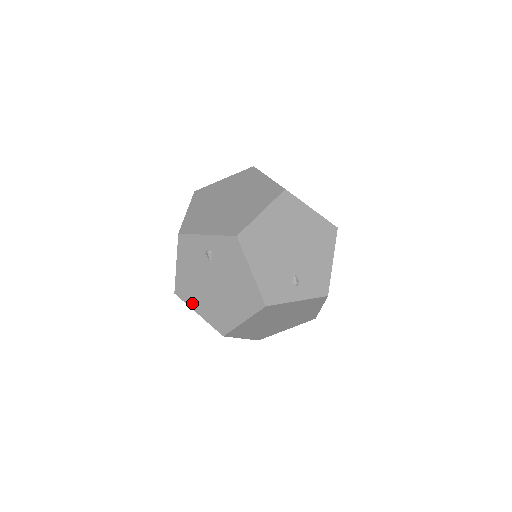
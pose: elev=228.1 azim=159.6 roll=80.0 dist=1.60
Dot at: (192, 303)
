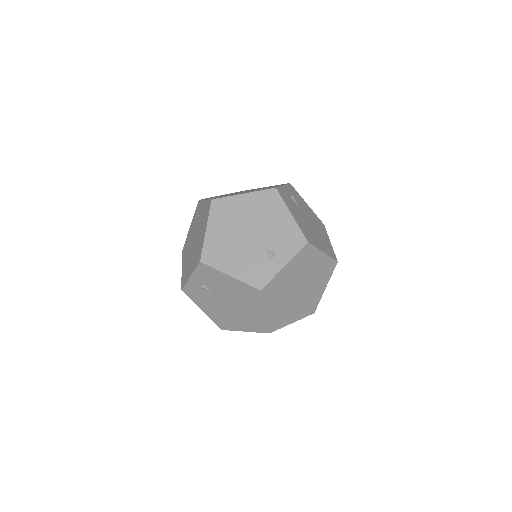
Dot at: (234, 327)
